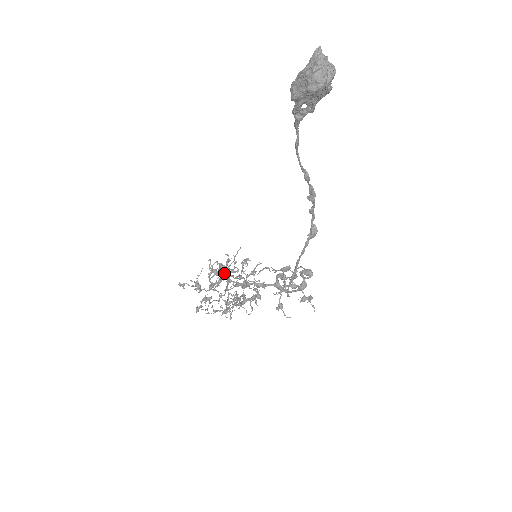
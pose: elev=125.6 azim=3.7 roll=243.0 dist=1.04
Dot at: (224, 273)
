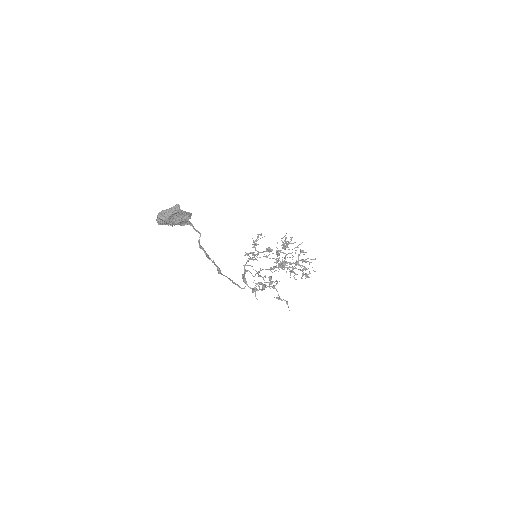
Dot at: (277, 248)
